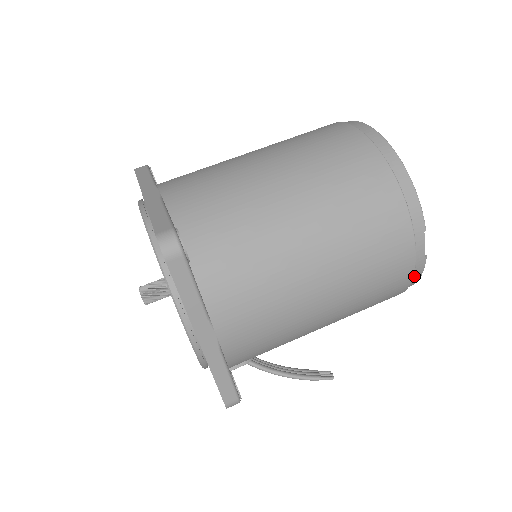
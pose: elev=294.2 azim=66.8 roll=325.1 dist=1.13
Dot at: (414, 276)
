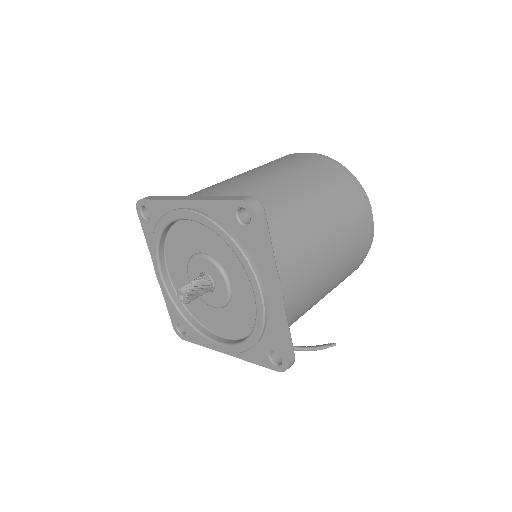
Dot at: occluded
